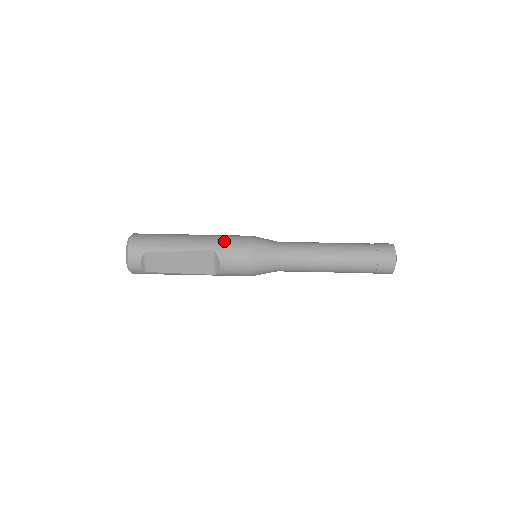
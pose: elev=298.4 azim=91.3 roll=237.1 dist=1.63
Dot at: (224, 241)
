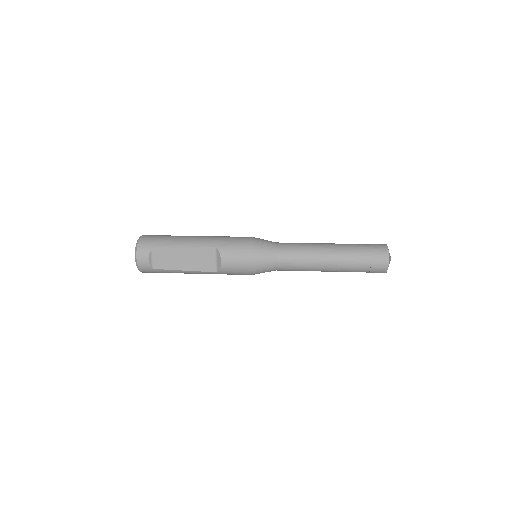
Dot at: (226, 240)
